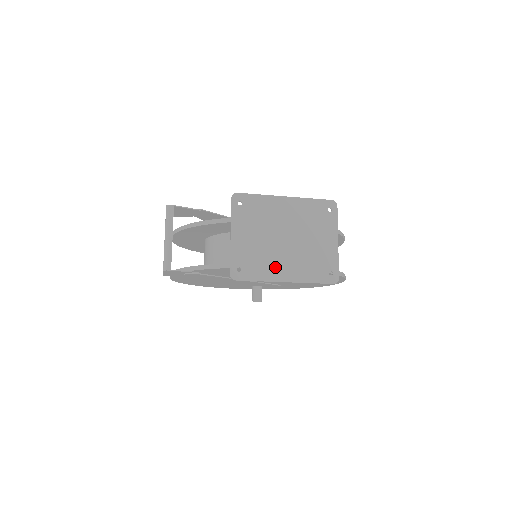
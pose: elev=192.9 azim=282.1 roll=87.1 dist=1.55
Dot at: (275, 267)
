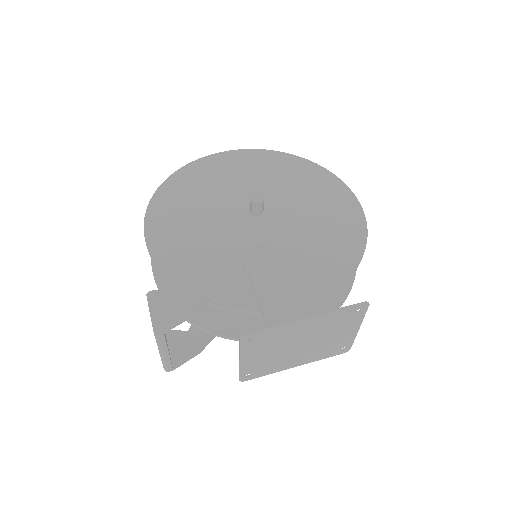
Dot at: (286, 363)
